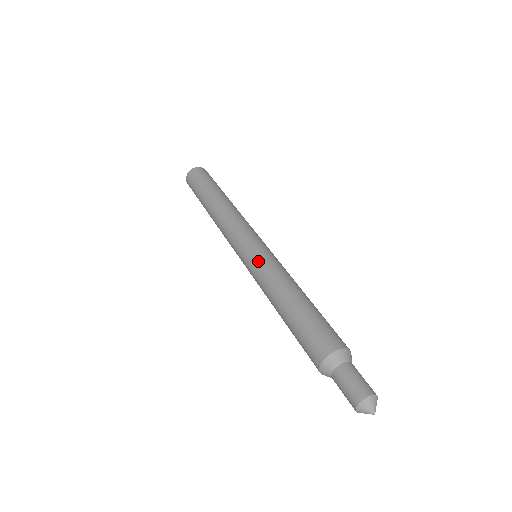
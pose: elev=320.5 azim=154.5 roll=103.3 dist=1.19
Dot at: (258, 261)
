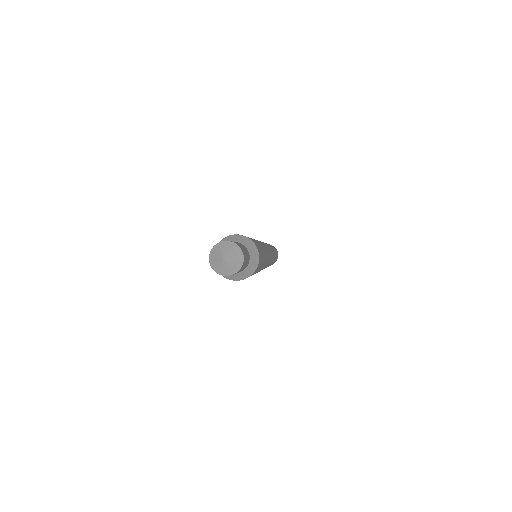
Dot at: occluded
